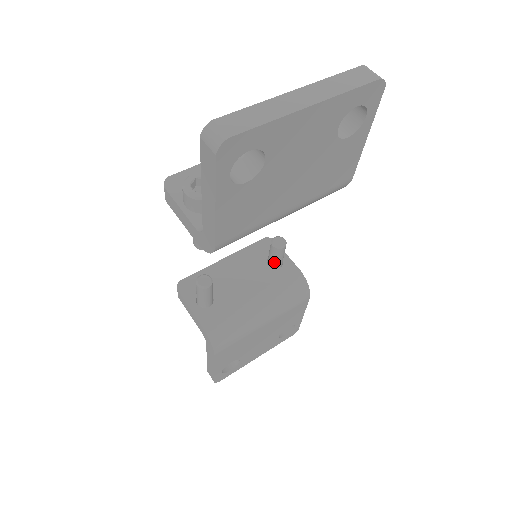
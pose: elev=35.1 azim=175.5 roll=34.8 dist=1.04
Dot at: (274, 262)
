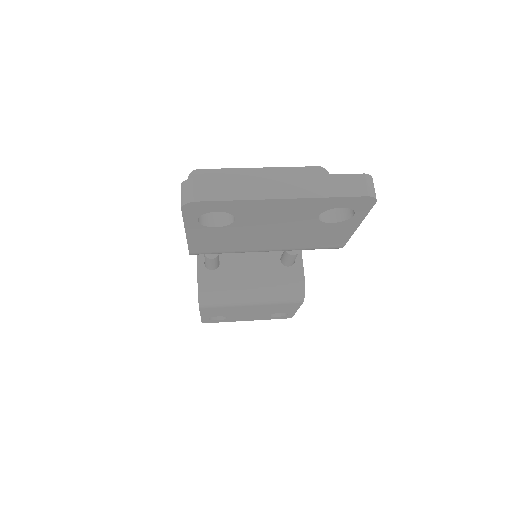
Dot at: (284, 260)
